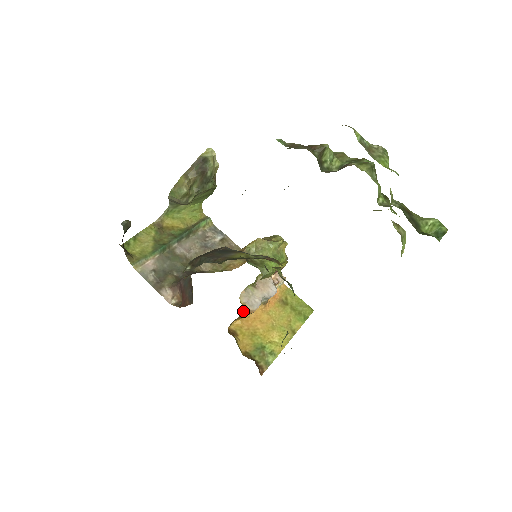
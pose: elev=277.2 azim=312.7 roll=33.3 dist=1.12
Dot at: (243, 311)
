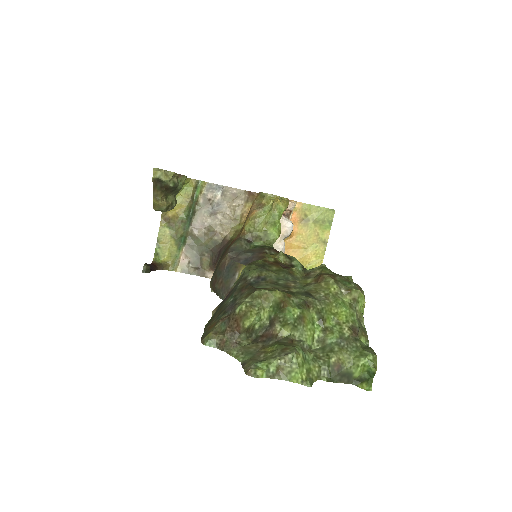
Dot at: occluded
